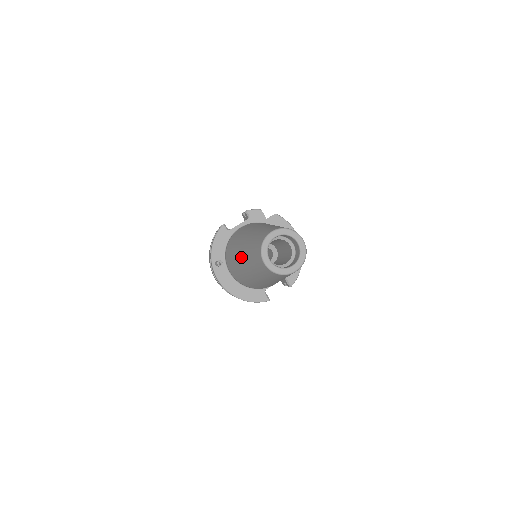
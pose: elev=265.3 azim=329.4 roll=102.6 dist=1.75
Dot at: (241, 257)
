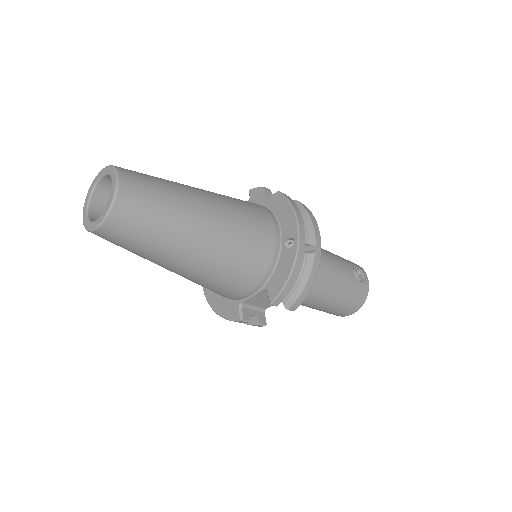
Dot at: occluded
